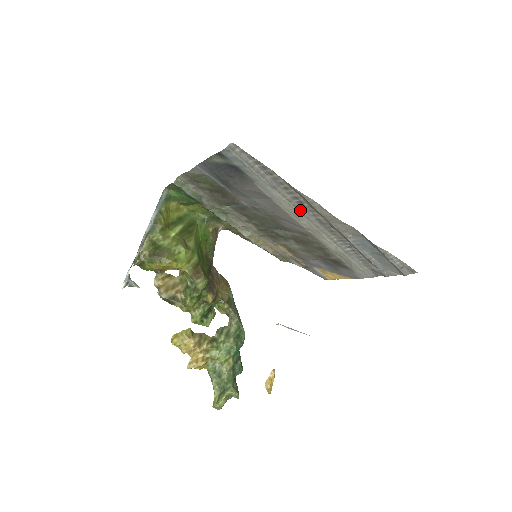
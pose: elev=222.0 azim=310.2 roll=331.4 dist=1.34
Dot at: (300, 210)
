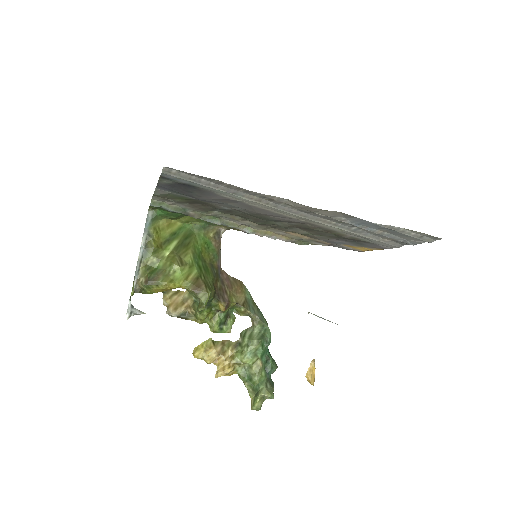
Dot at: (276, 206)
